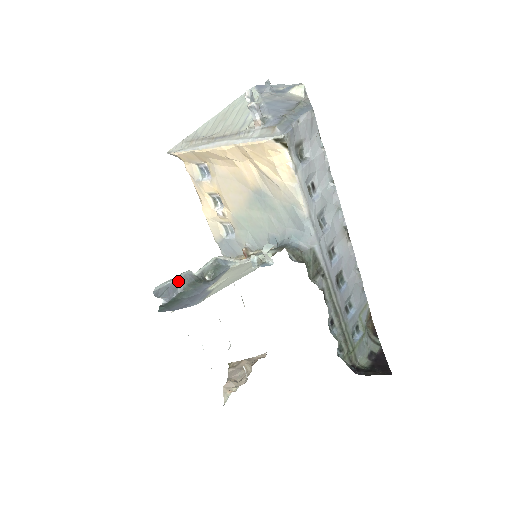
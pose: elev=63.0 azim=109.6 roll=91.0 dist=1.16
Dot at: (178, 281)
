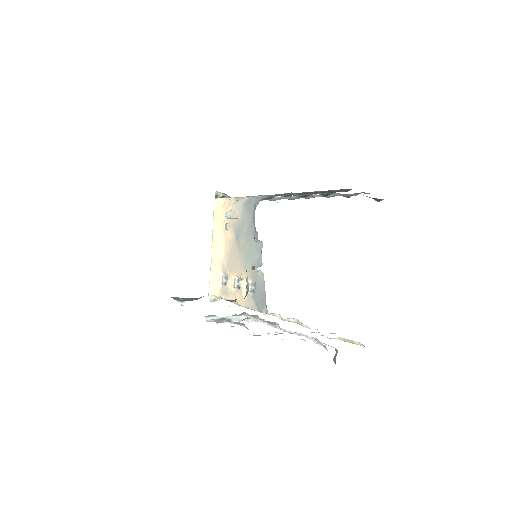
Dot at: (199, 298)
